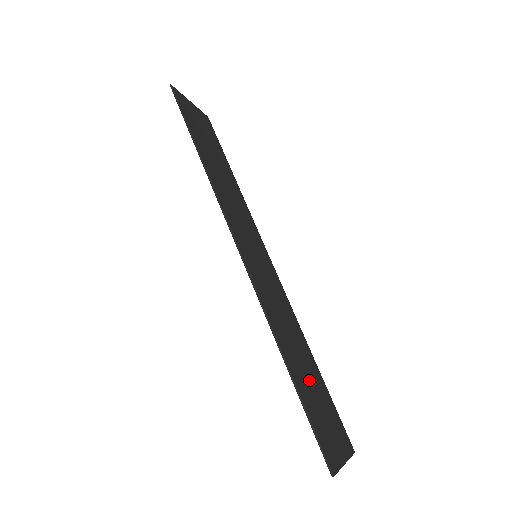
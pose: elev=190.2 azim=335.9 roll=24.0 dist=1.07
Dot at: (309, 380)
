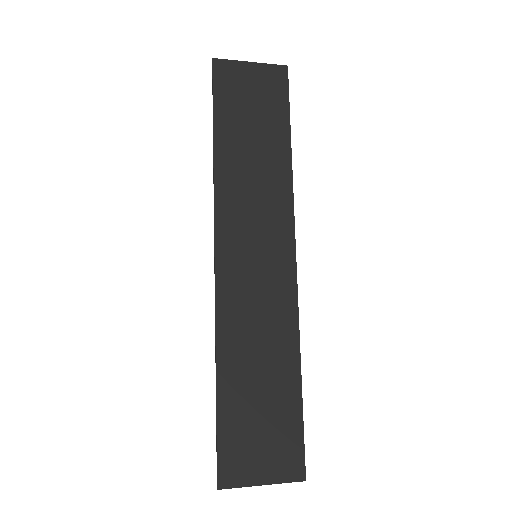
Dot at: (258, 397)
